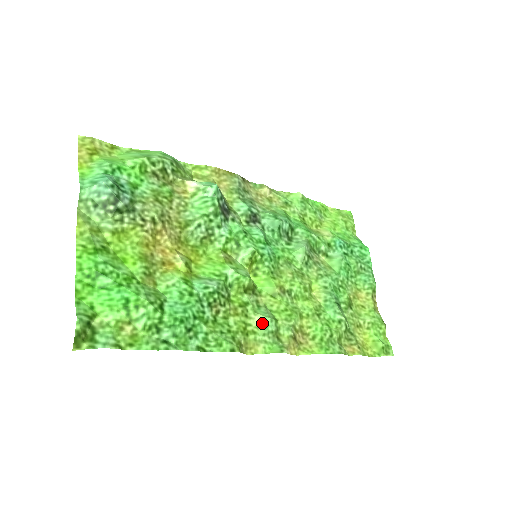
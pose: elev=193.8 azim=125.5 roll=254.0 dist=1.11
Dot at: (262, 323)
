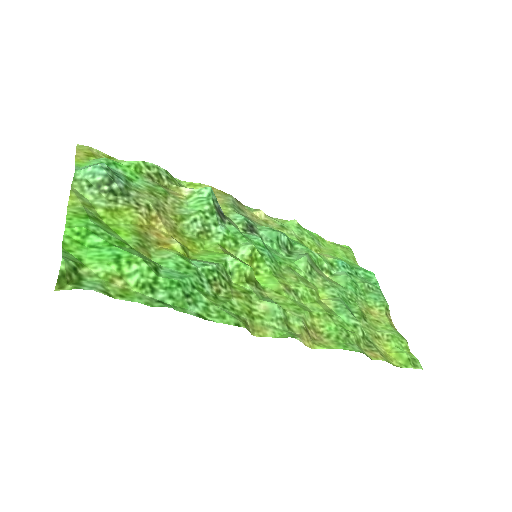
Dot at: (268, 309)
